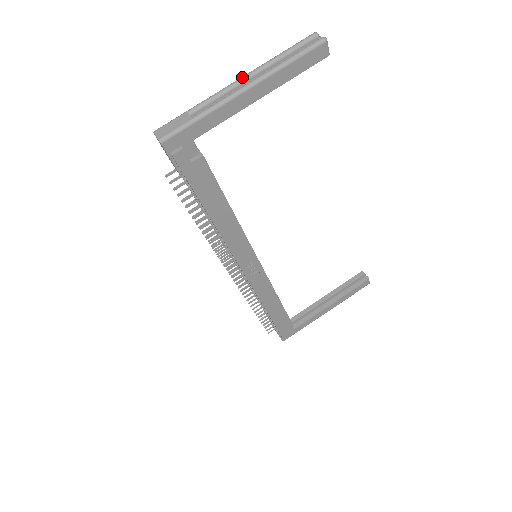
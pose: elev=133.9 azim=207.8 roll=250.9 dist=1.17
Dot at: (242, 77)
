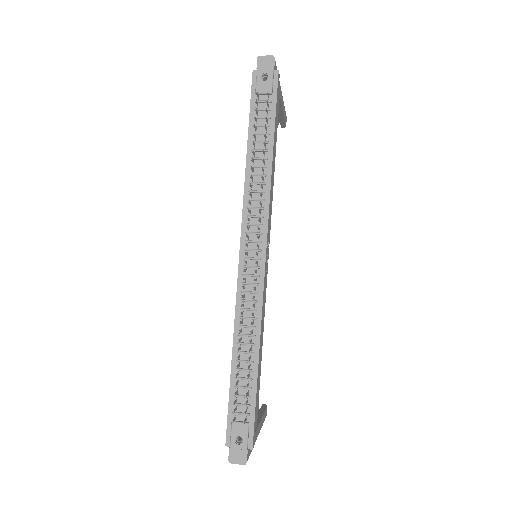
Dot at: occluded
